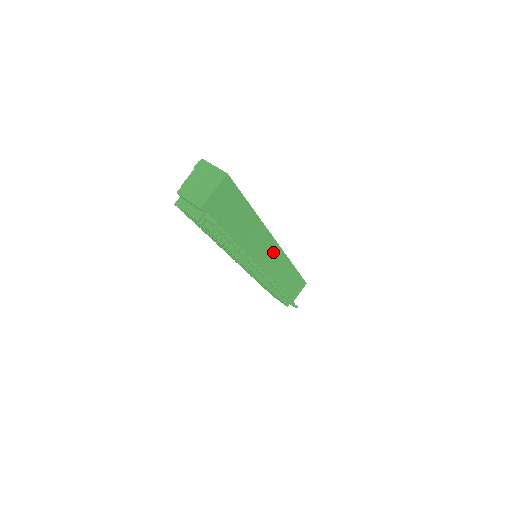
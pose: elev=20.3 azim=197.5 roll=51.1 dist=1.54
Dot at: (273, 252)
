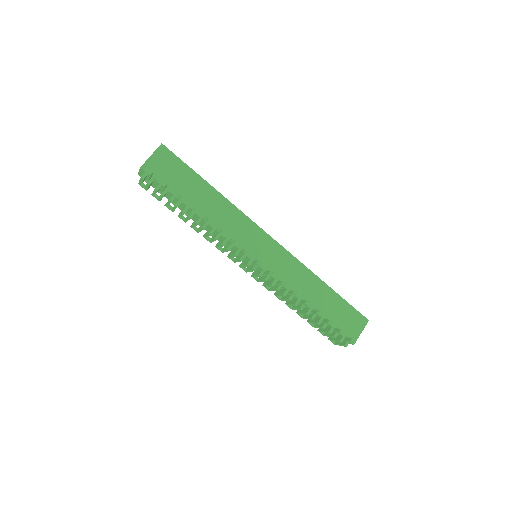
Dot at: (269, 246)
